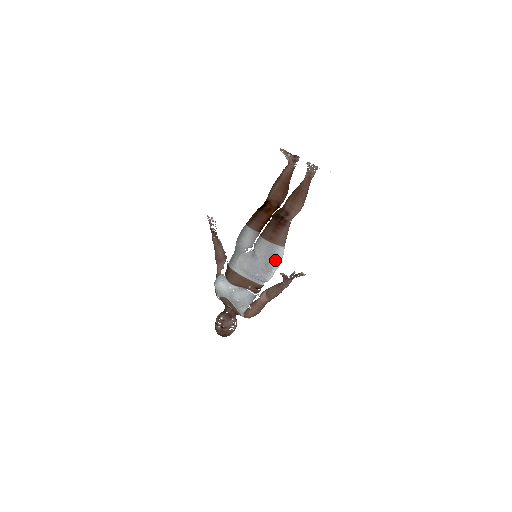
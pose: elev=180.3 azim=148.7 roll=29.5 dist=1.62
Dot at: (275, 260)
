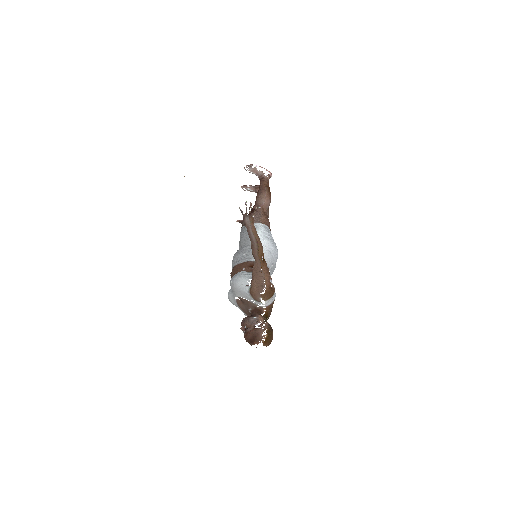
Dot at: occluded
